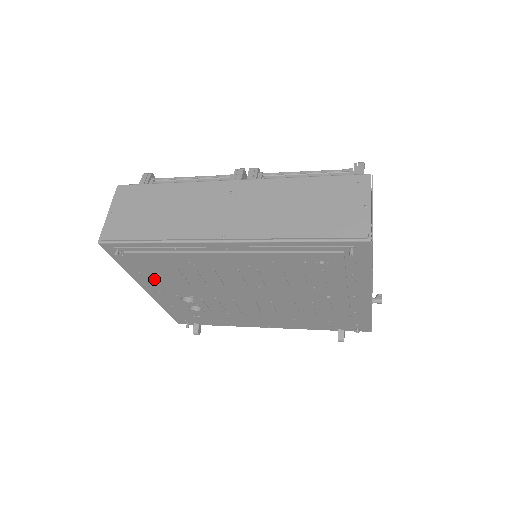
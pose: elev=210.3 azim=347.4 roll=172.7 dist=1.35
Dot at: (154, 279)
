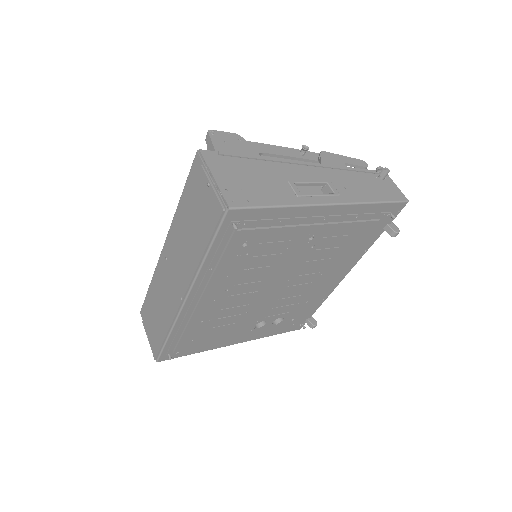
Dot at: (219, 340)
